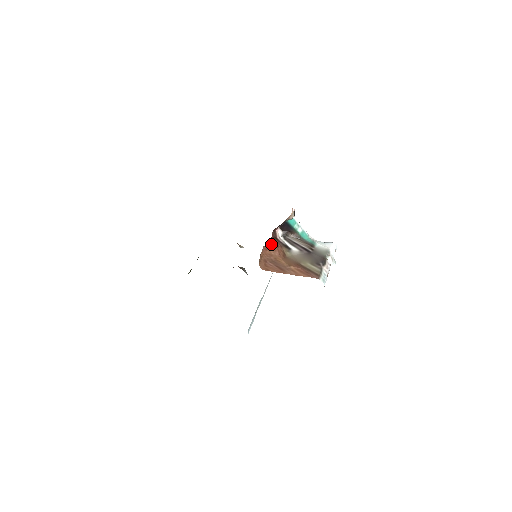
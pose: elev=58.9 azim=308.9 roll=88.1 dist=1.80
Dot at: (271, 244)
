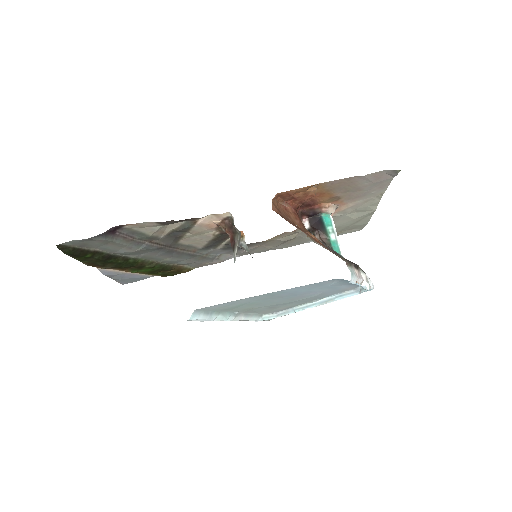
Dot at: (294, 212)
